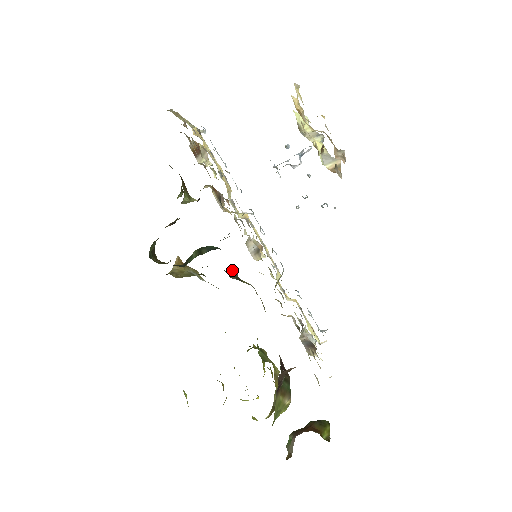
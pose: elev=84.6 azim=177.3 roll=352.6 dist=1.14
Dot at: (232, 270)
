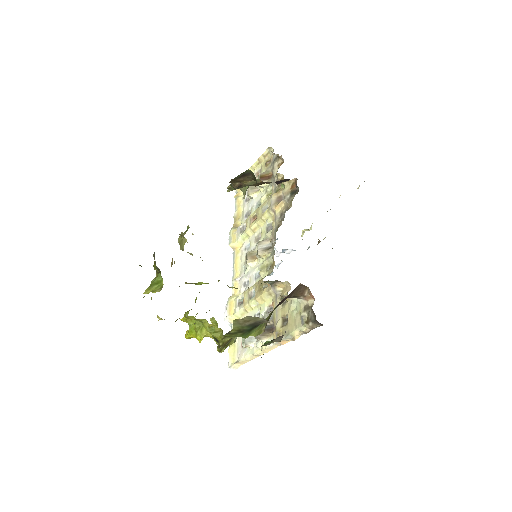
Dot at: occluded
